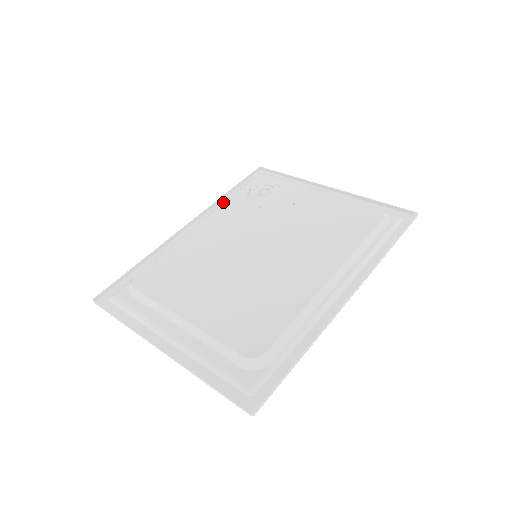
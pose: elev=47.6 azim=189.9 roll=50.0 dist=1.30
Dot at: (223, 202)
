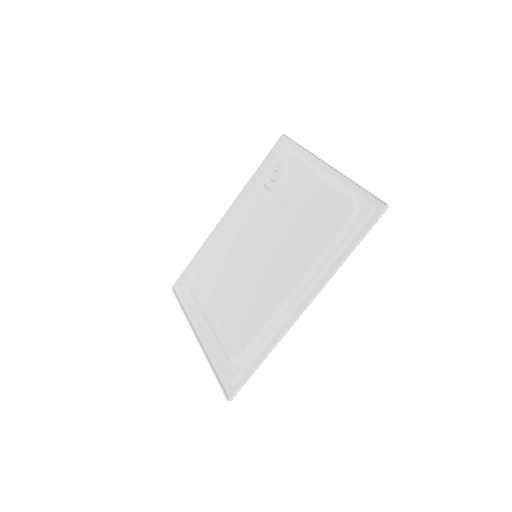
Dot at: occluded
